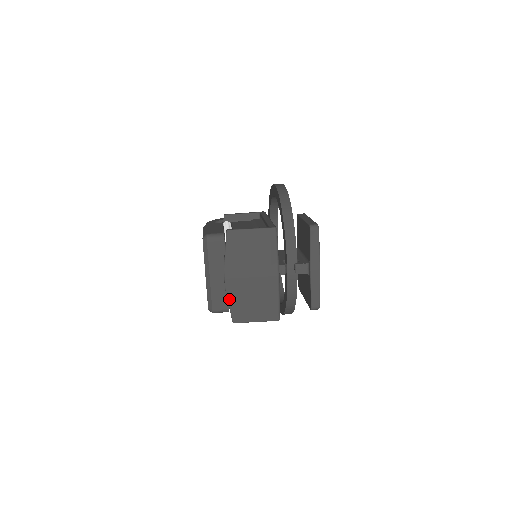
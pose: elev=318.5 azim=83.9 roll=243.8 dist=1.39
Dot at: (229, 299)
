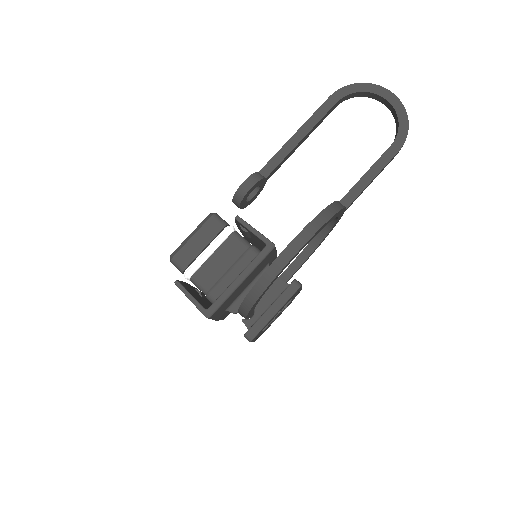
Dot at: occluded
